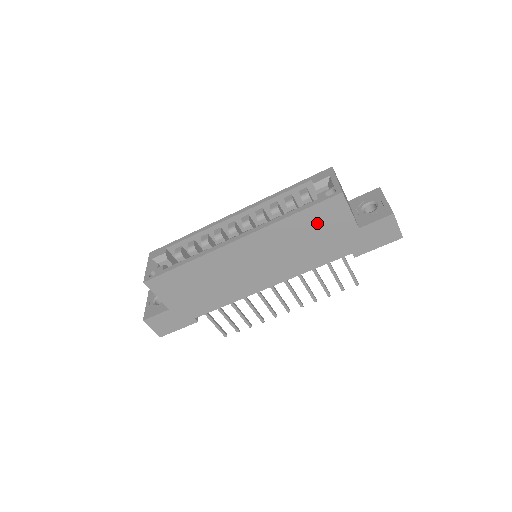
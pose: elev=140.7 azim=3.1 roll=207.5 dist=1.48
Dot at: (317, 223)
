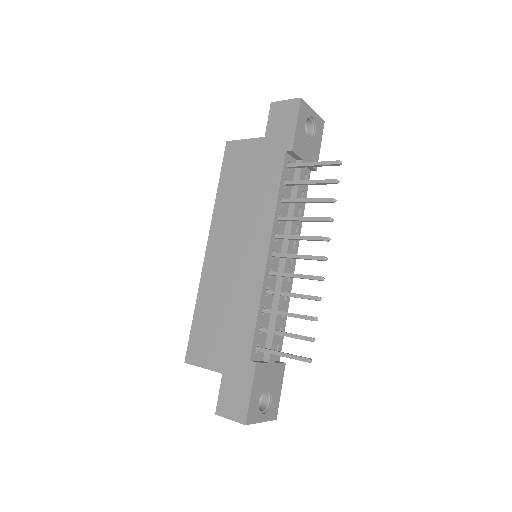
Dot at: (237, 172)
